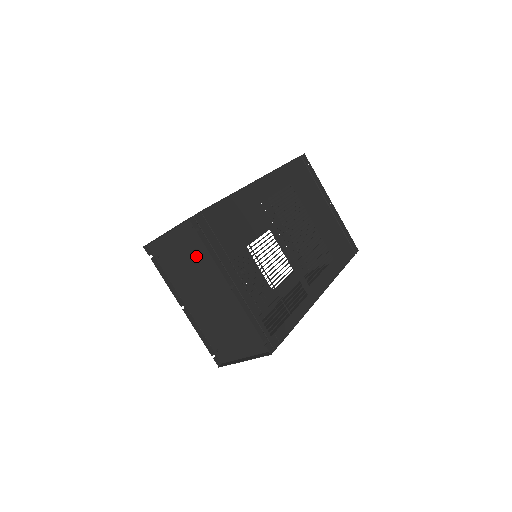
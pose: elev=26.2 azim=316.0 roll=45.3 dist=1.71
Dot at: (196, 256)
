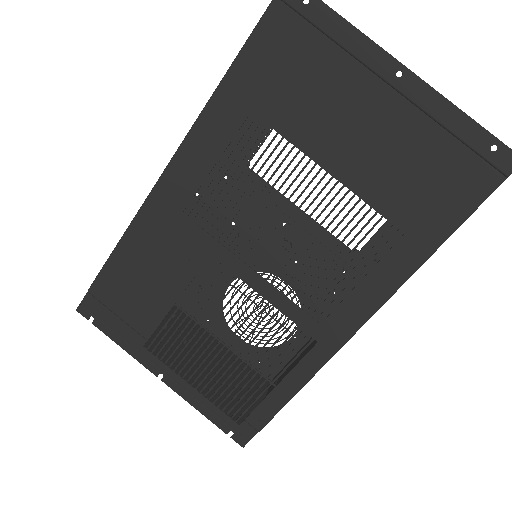
Dot at: occluded
